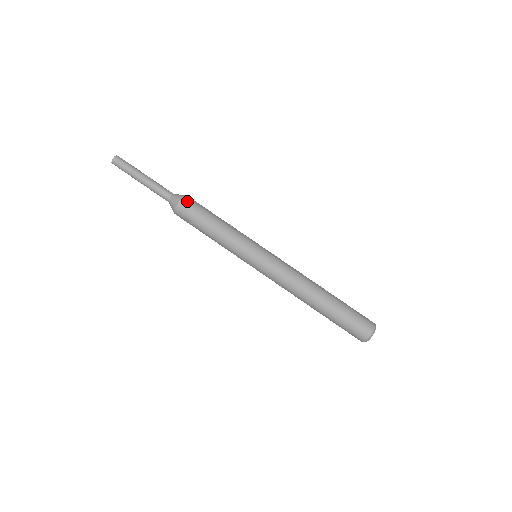
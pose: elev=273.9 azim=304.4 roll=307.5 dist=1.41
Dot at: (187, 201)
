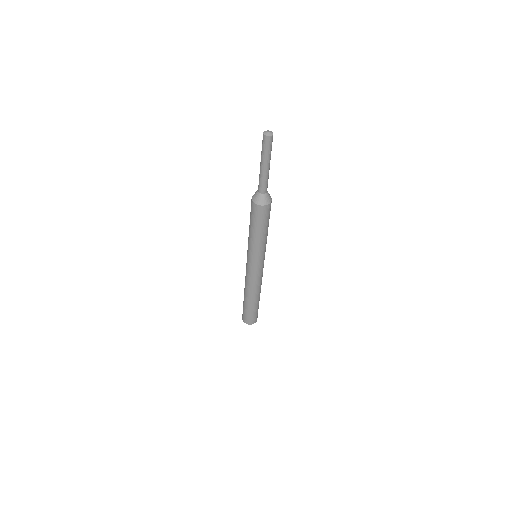
Dot at: (260, 209)
